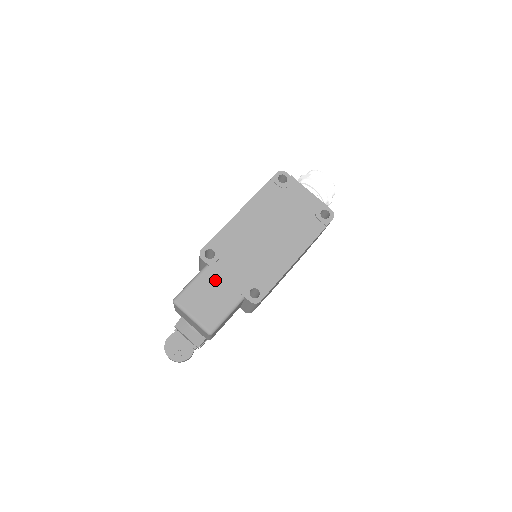
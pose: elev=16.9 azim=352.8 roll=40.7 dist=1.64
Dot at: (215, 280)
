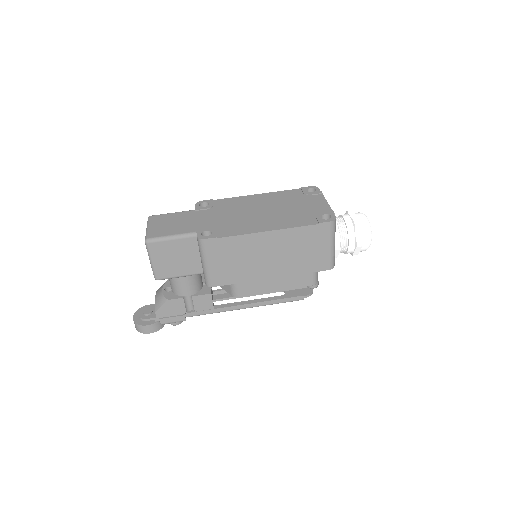
Dot at: (189, 217)
